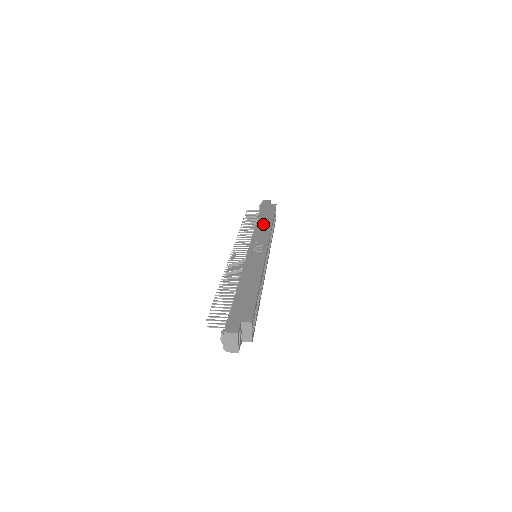
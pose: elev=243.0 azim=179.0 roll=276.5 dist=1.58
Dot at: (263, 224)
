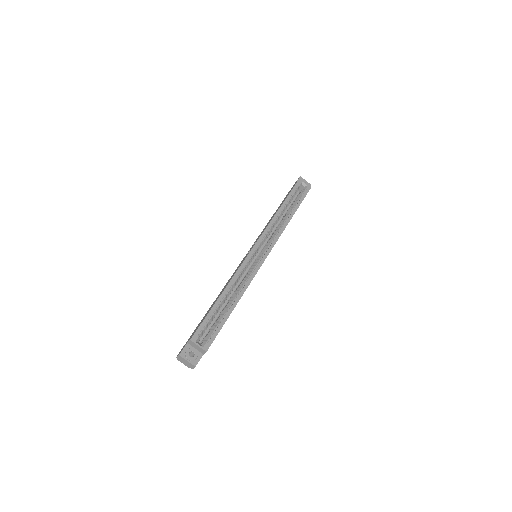
Dot at: occluded
